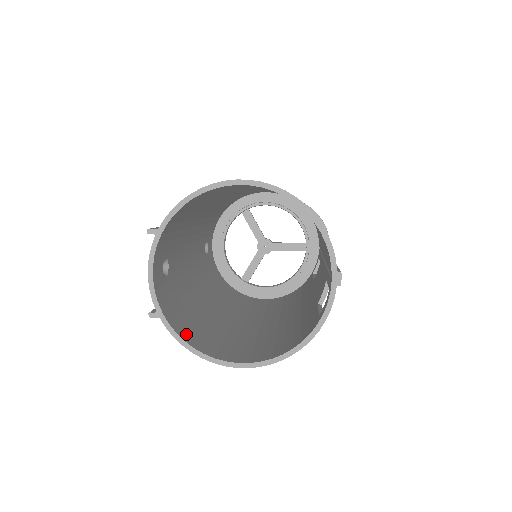
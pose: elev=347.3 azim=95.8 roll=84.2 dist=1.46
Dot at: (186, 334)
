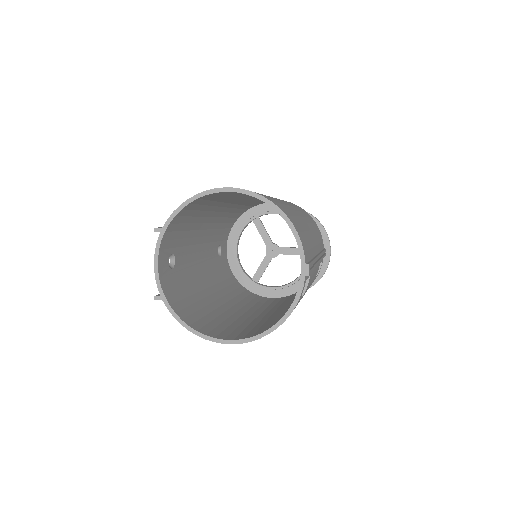
Dot at: (185, 315)
